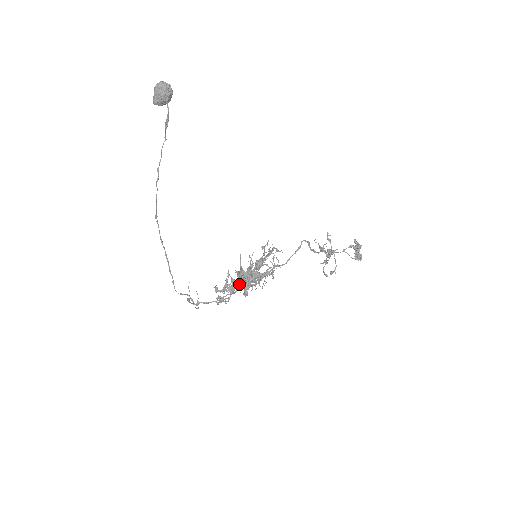
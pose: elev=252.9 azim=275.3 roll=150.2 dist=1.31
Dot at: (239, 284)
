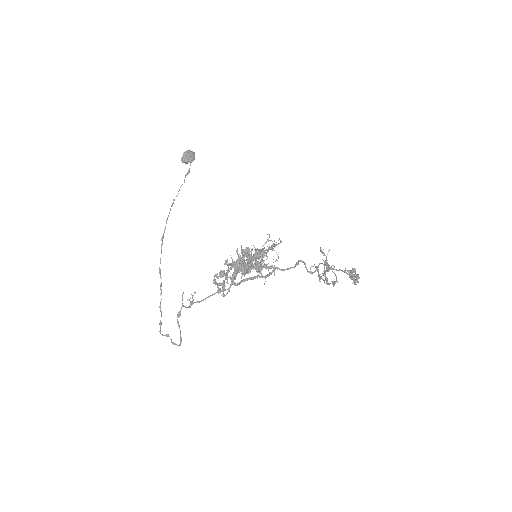
Dot at: (241, 258)
